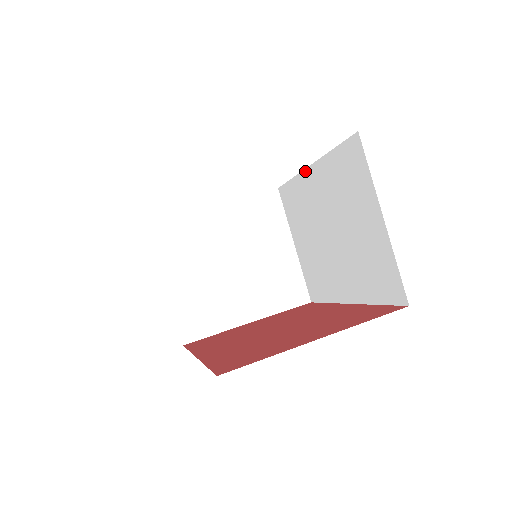
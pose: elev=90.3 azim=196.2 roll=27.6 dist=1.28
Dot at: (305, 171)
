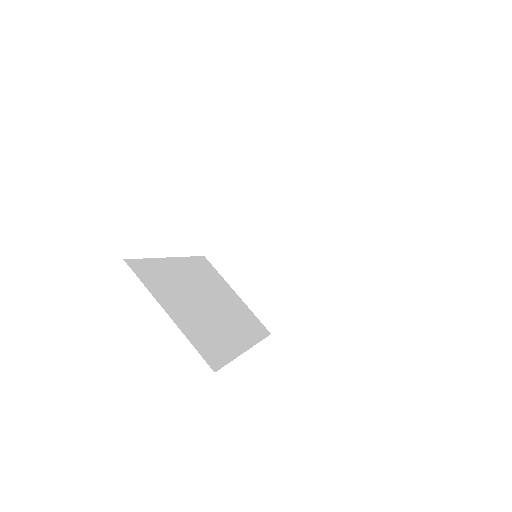
Dot at: occluded
